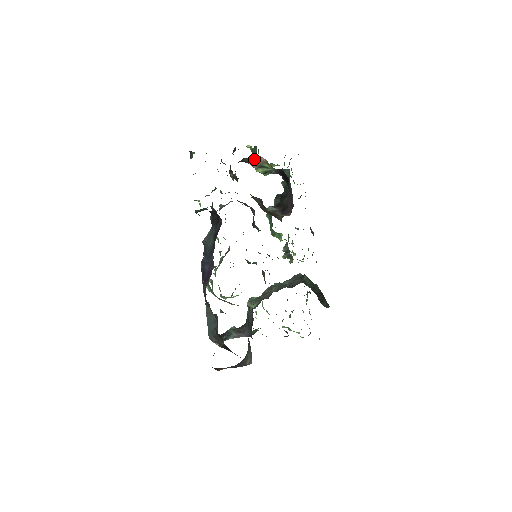
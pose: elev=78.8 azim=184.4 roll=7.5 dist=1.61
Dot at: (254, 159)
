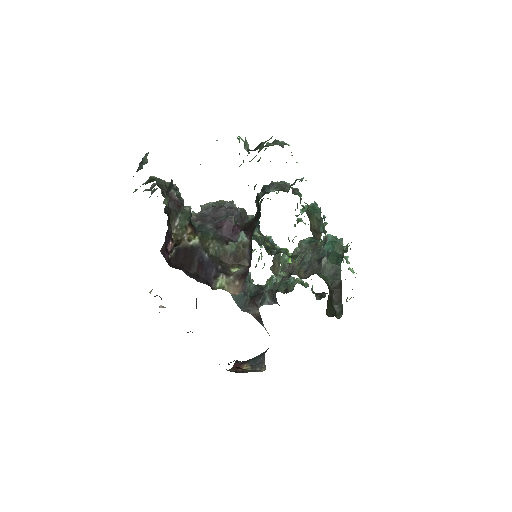
Dot at: occluded
